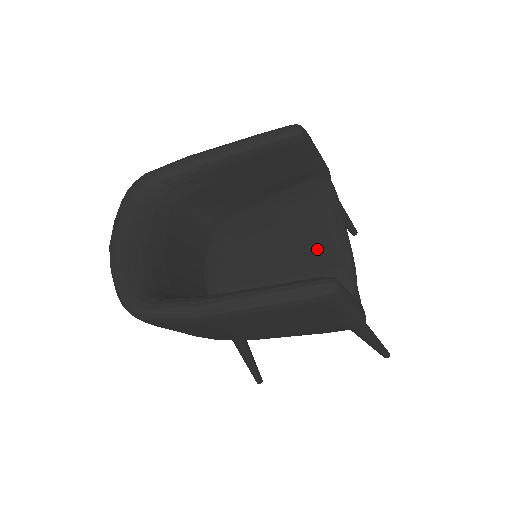
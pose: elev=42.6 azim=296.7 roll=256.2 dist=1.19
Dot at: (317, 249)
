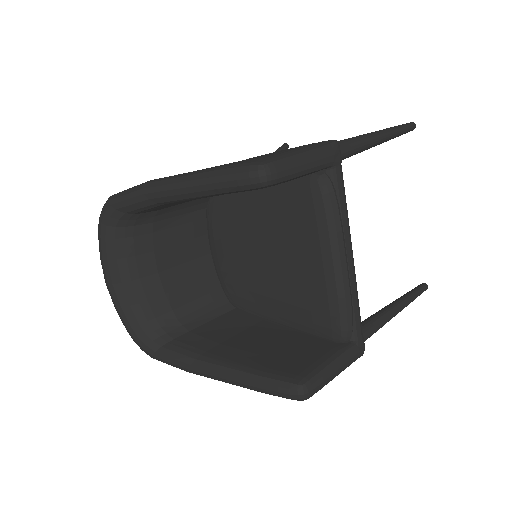
Dot at: (311, 287)
